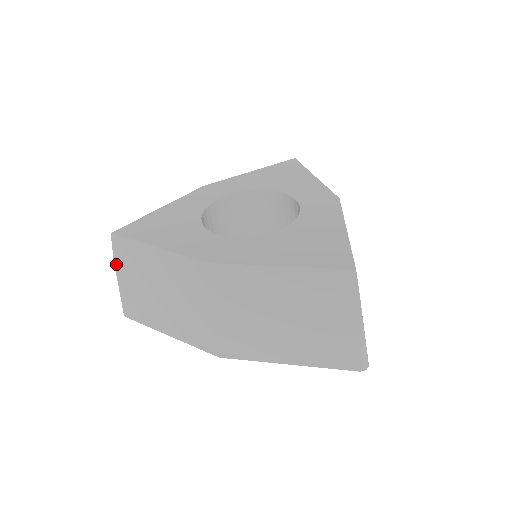
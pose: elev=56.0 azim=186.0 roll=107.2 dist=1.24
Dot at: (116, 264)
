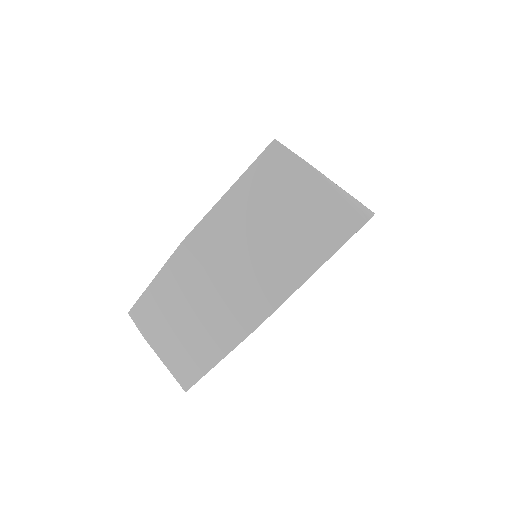
Dot at: (147, 340)
